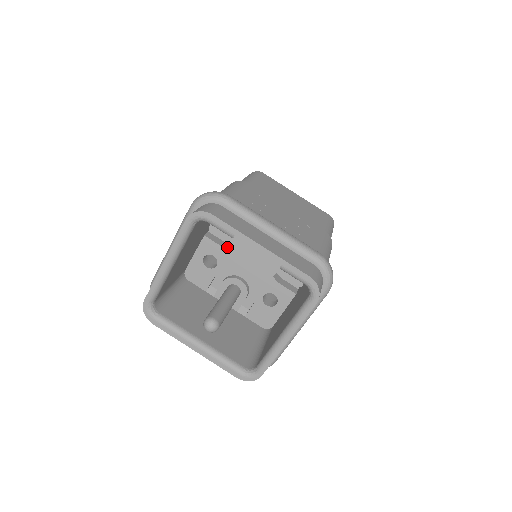
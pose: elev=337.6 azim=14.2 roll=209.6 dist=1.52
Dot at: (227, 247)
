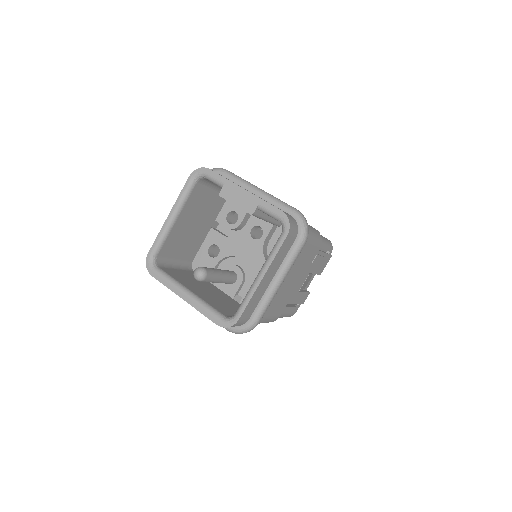
Dot at: (229, 237)
